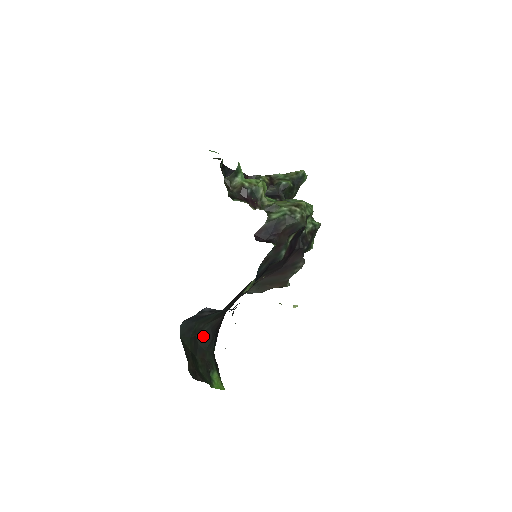
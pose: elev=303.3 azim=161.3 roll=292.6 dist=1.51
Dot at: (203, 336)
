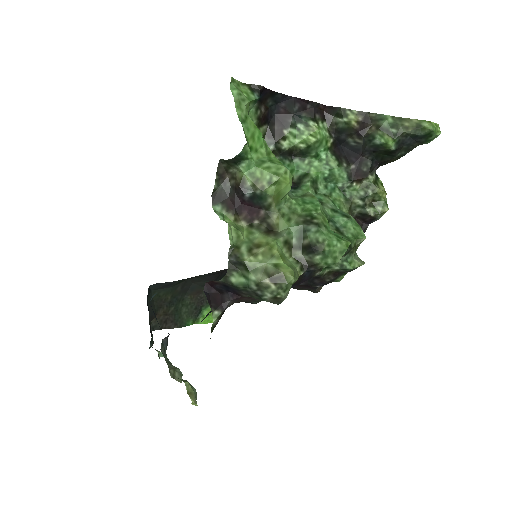
Dot at: (199, 279)
